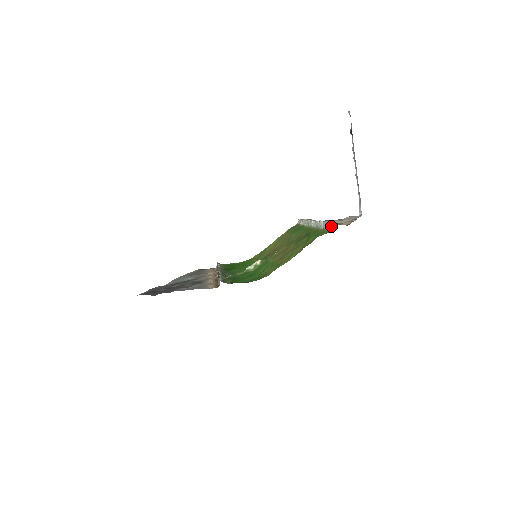
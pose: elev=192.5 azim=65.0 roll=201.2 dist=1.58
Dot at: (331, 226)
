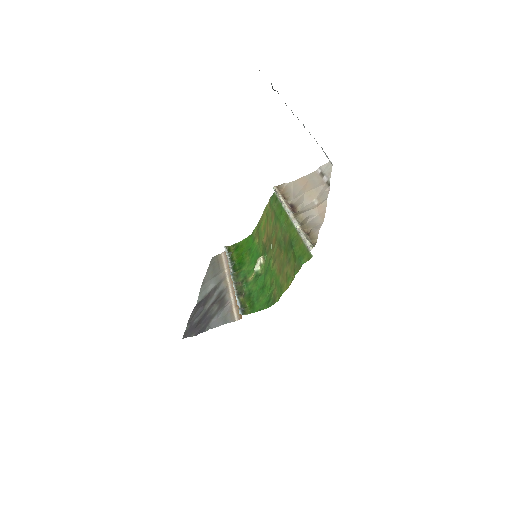
Dot at: (309, 251)
